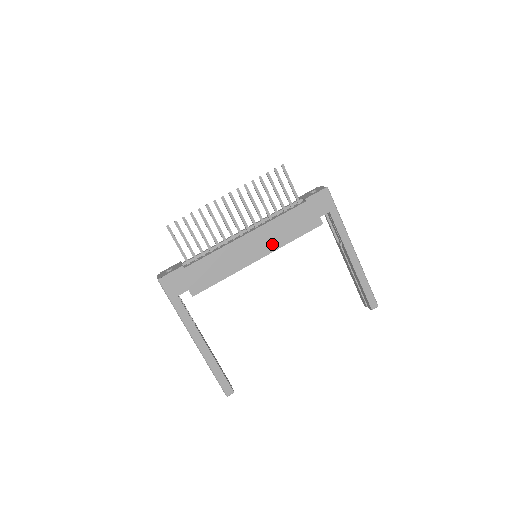
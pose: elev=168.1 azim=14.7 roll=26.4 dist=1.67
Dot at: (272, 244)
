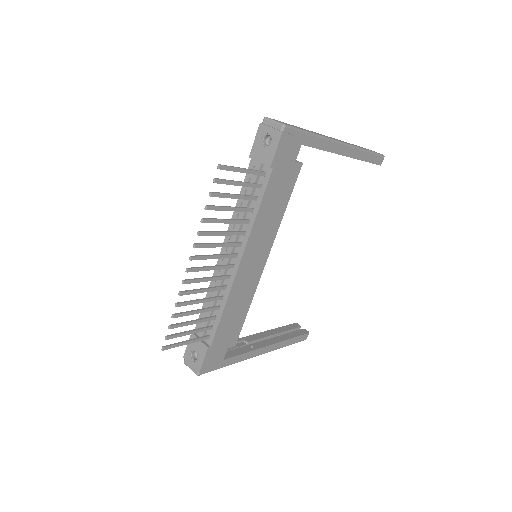
Dot at: (268, 239)
